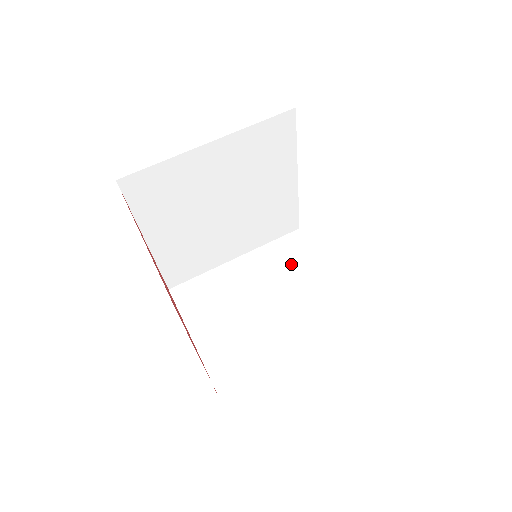
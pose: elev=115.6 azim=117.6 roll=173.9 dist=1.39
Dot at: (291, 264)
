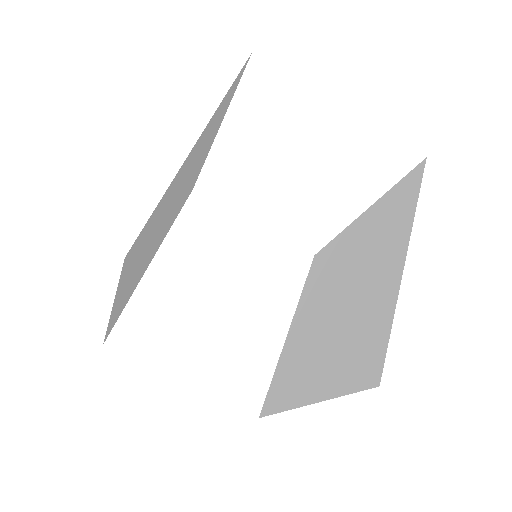
Dot at: (216, 236)
